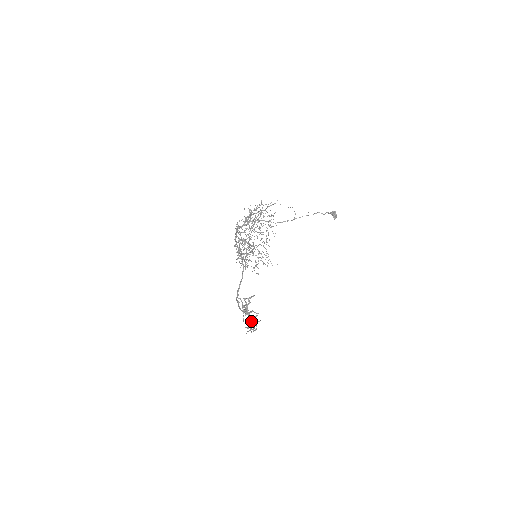
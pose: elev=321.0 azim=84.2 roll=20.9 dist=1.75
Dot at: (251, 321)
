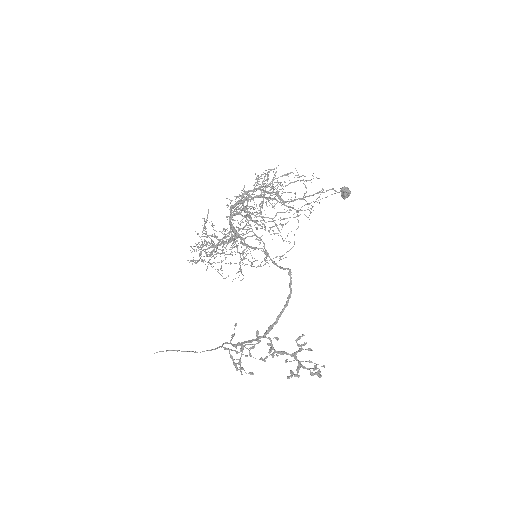
Dot at: occluded
